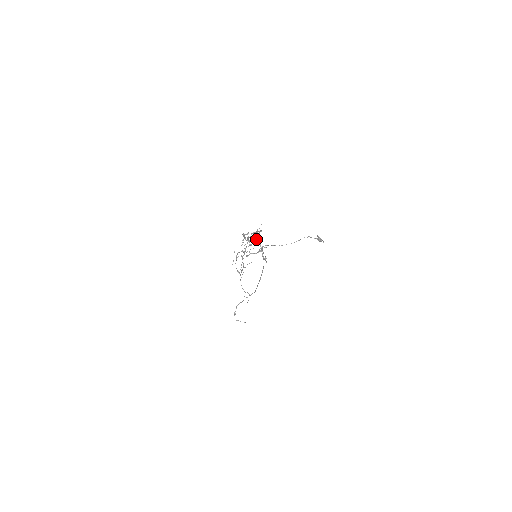
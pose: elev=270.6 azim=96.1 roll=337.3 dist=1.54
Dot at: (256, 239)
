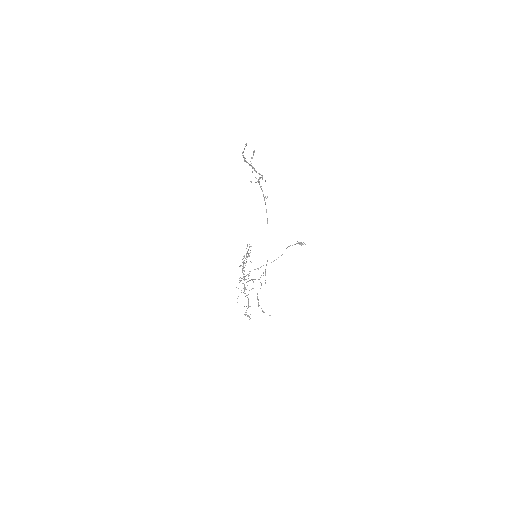
Dot at: occluded
